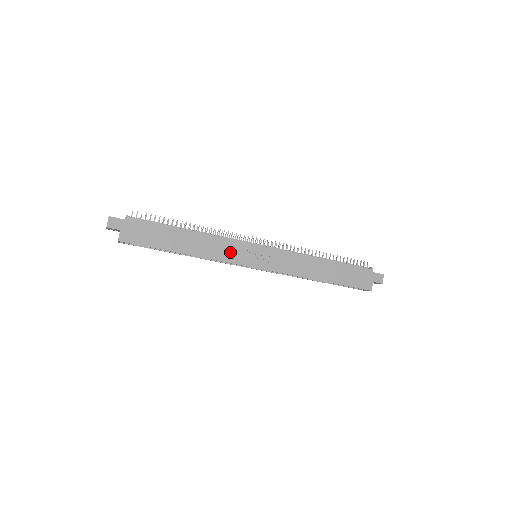
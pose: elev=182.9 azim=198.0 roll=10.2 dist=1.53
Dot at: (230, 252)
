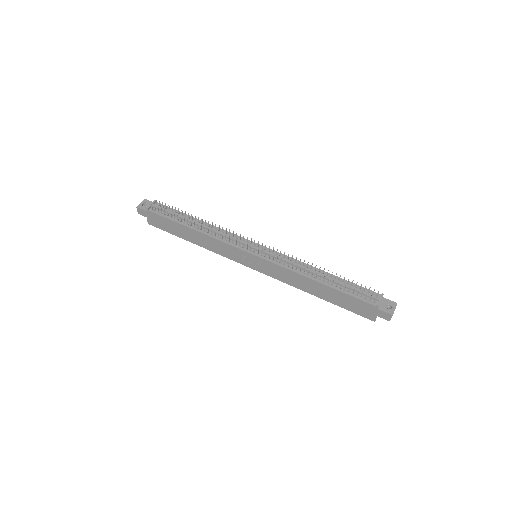
Dot at: (228, 252)
